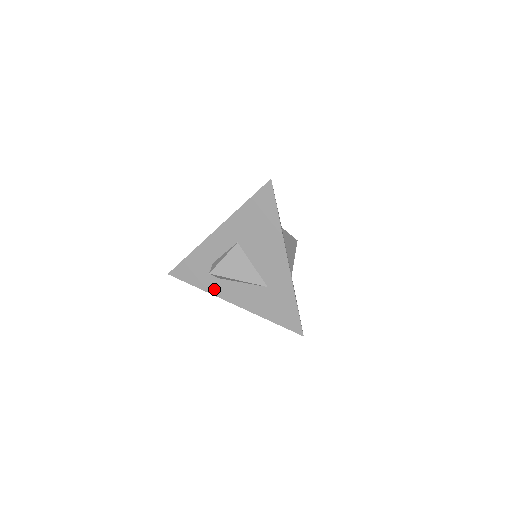
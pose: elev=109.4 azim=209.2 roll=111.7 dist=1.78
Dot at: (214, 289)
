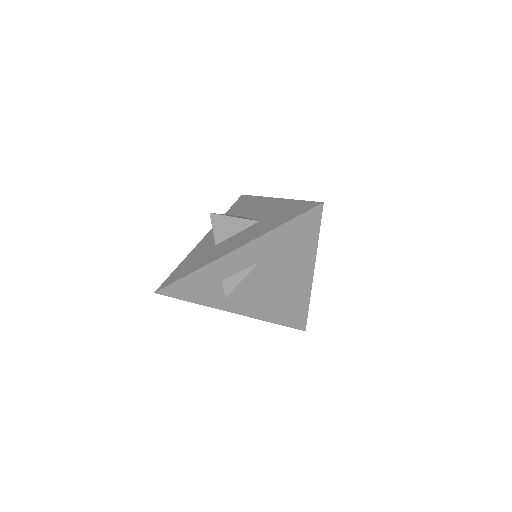
Dot at: (216, 303)
